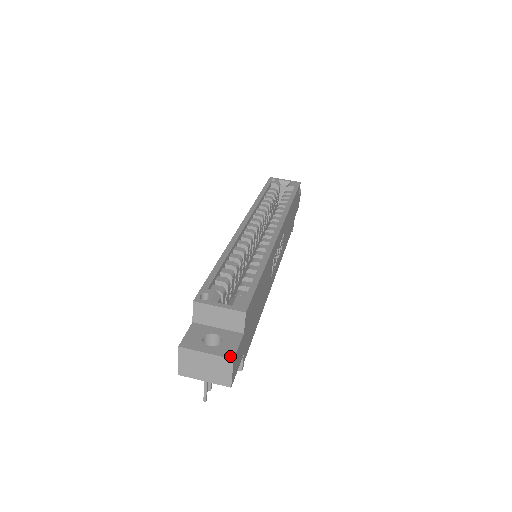
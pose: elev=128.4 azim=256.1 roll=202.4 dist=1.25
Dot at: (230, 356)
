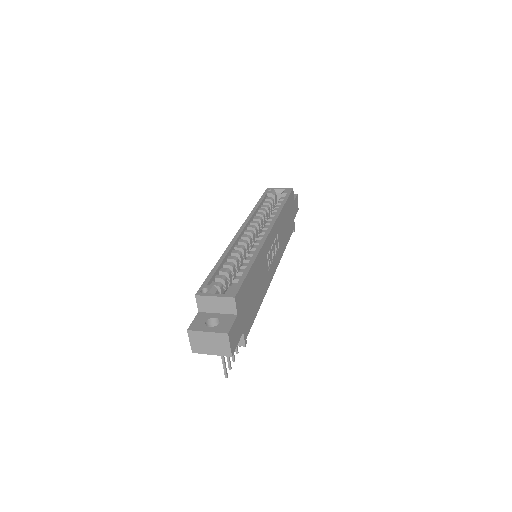
Dot at: (225, 332)
